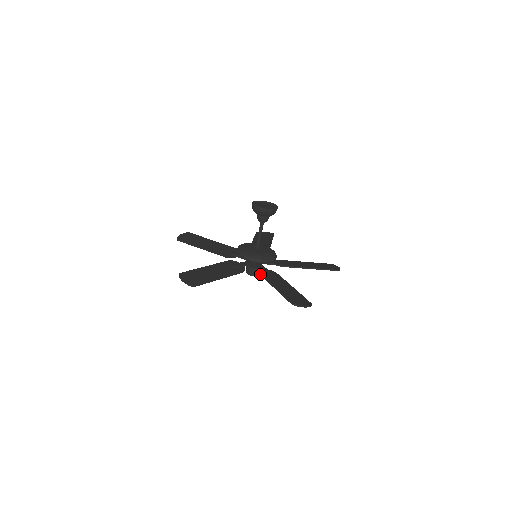
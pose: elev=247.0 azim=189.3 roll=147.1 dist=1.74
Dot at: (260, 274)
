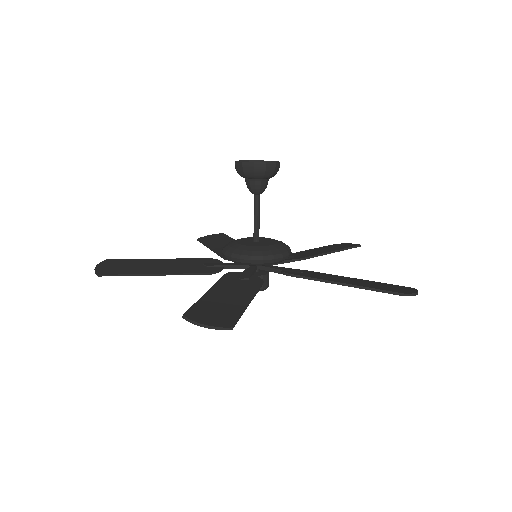
Dot at: (222, 276)
